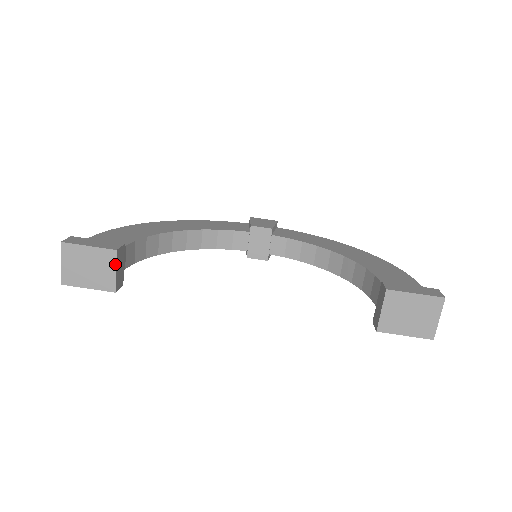
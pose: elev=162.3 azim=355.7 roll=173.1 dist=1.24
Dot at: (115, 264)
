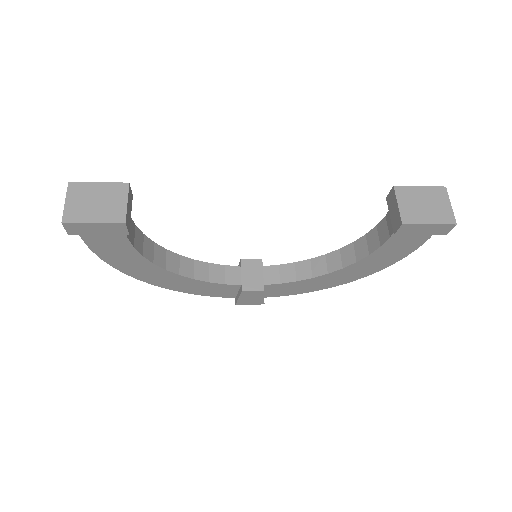
Dot at: (127, 196)
